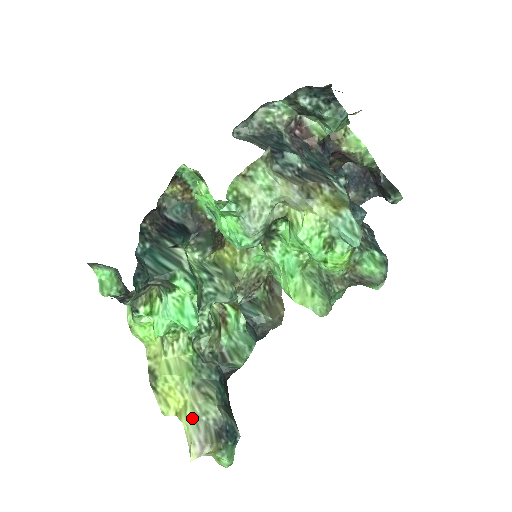
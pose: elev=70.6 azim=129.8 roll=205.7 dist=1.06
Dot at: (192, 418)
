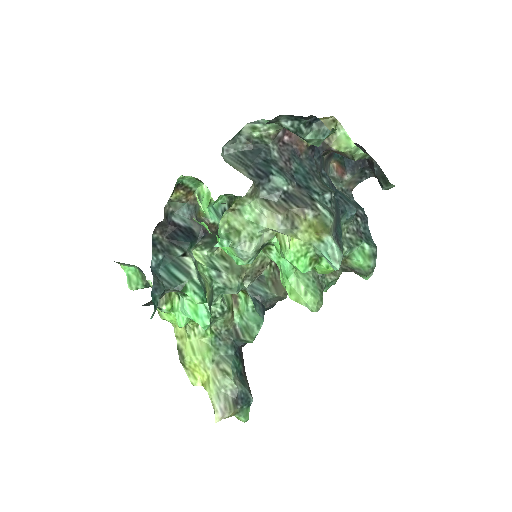
Dot at: (214, 390)
